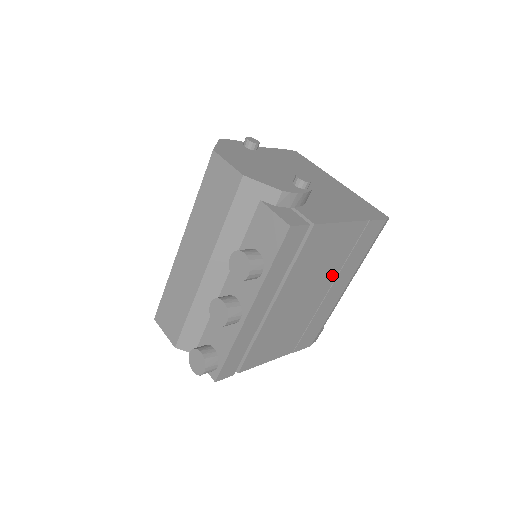
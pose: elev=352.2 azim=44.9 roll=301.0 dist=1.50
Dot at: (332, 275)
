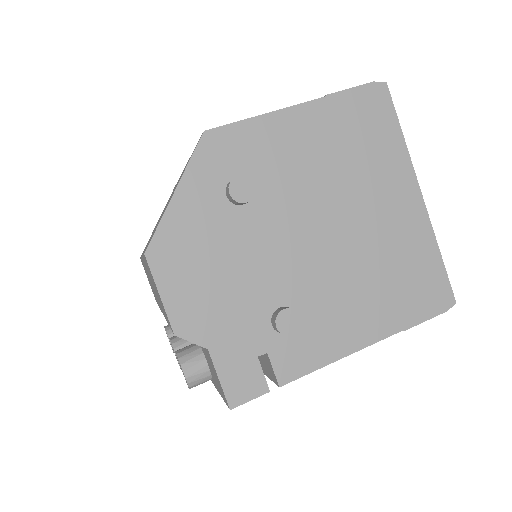
Dot at: occluded
